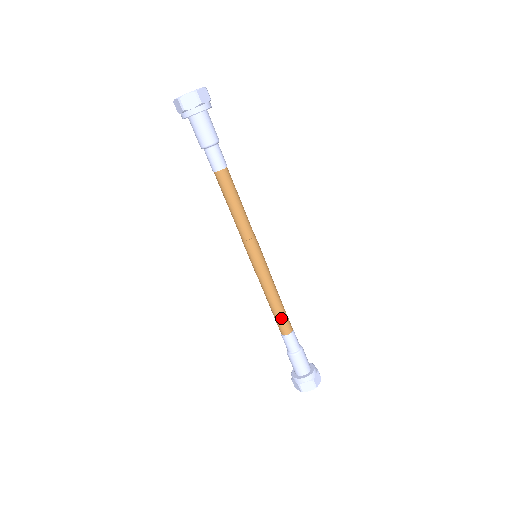
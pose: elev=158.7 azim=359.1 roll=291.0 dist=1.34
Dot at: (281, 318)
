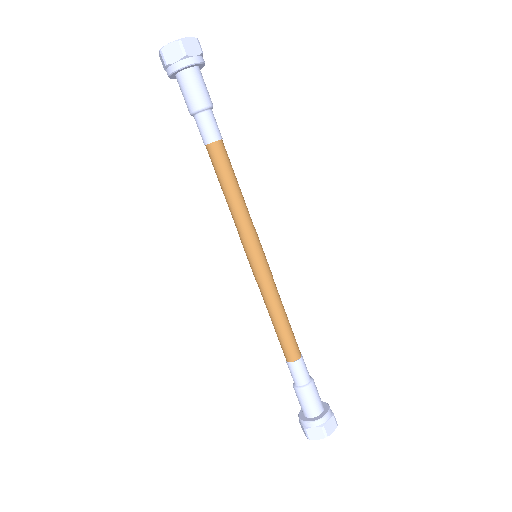
Dot at: (291, 336)
